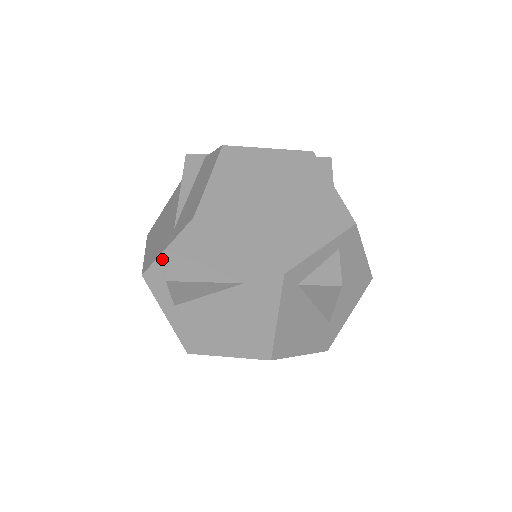
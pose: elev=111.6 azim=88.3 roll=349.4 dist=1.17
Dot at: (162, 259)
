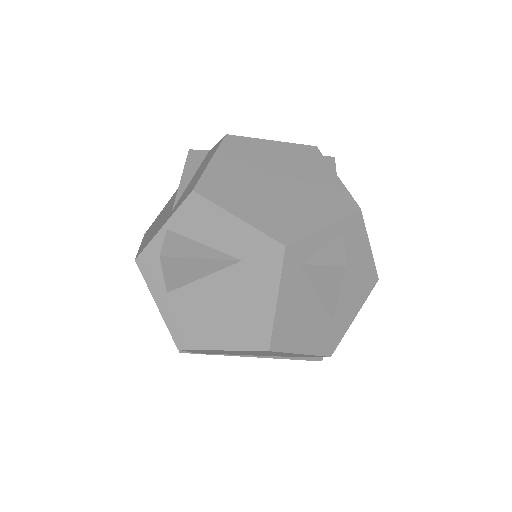
Dot at: (157, 240)
